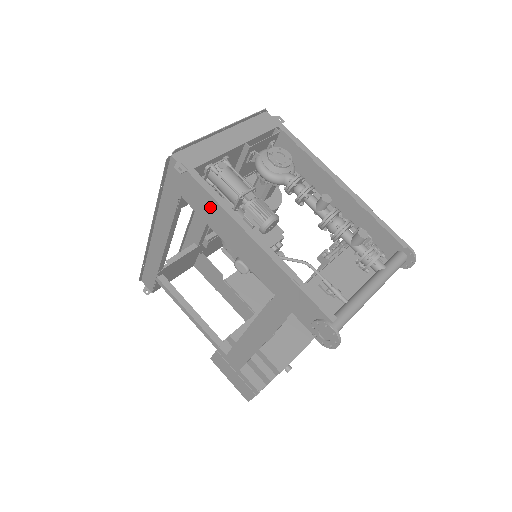
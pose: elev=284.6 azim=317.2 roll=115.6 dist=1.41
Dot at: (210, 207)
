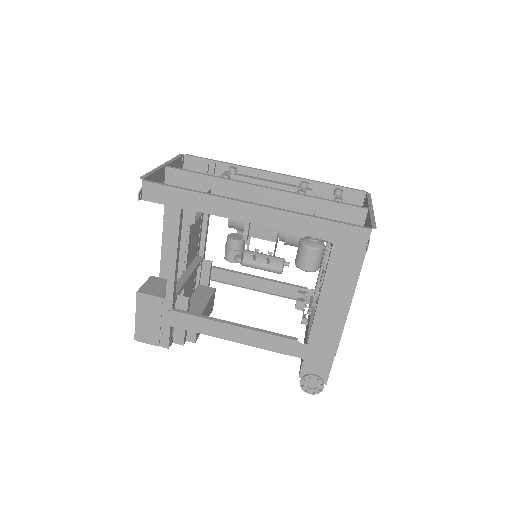
Dot at: (347, 276)
